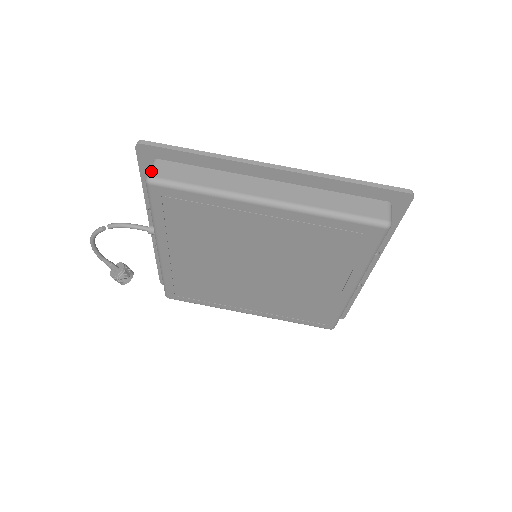
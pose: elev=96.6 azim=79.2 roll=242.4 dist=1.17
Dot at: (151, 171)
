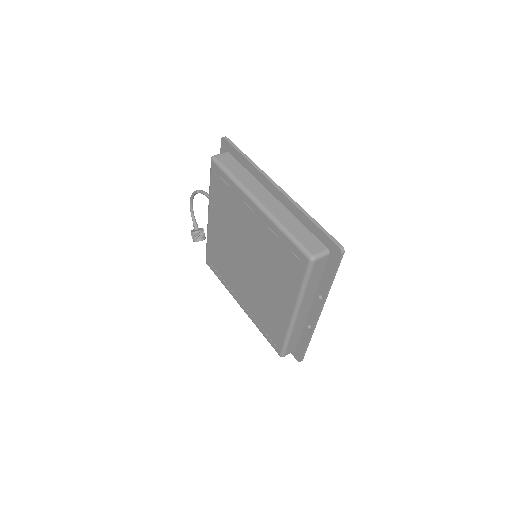
Dot at: (218, 154)
